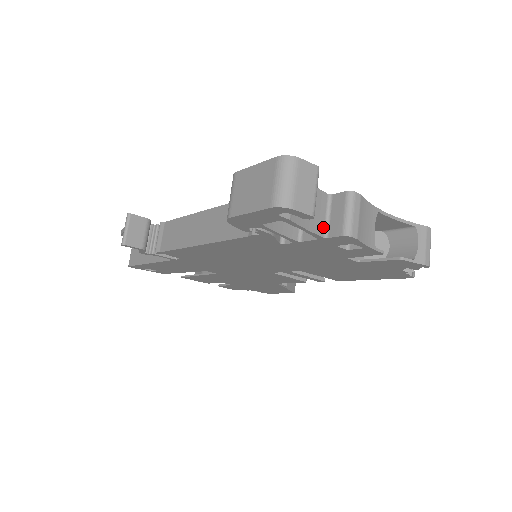
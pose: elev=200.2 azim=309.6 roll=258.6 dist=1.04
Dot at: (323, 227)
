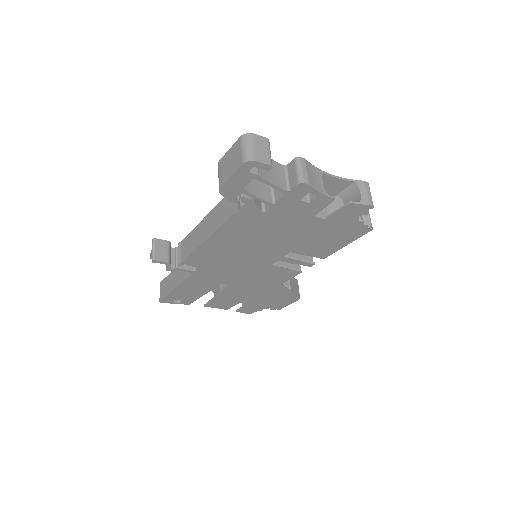
Dot at: (285, 185)
